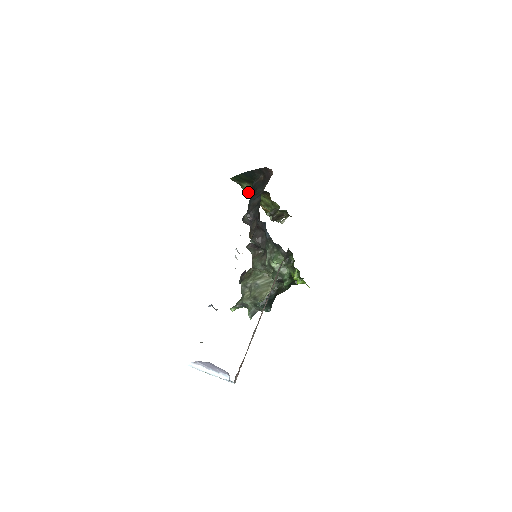
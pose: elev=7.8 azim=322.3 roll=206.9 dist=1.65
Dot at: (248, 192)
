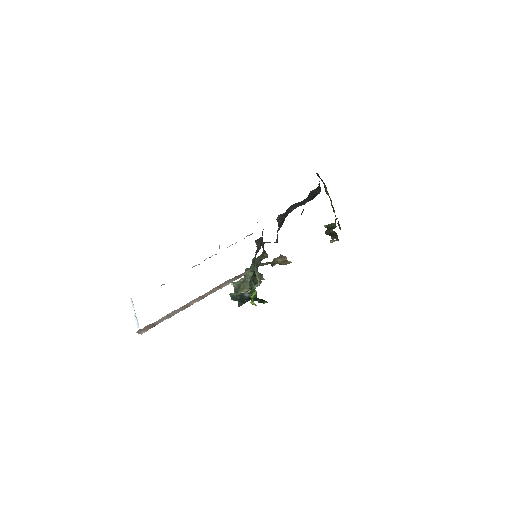
Dot at: occluded
